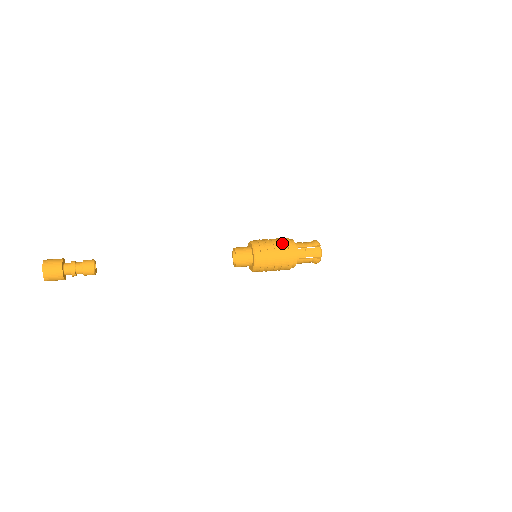
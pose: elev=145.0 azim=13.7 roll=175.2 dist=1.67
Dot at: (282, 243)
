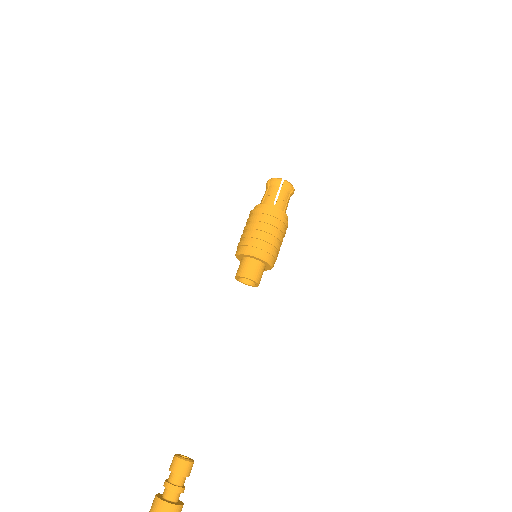
Dot at: (264, 220)
